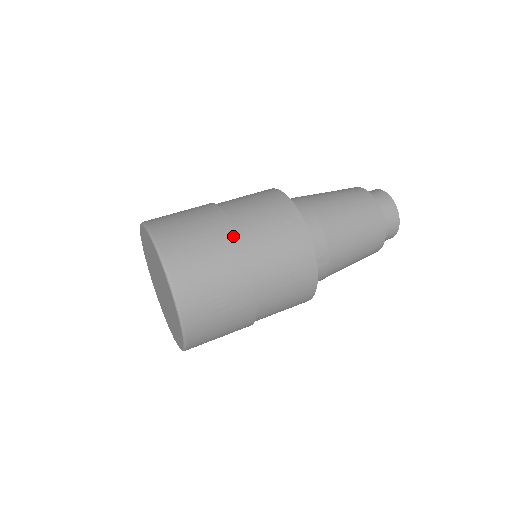
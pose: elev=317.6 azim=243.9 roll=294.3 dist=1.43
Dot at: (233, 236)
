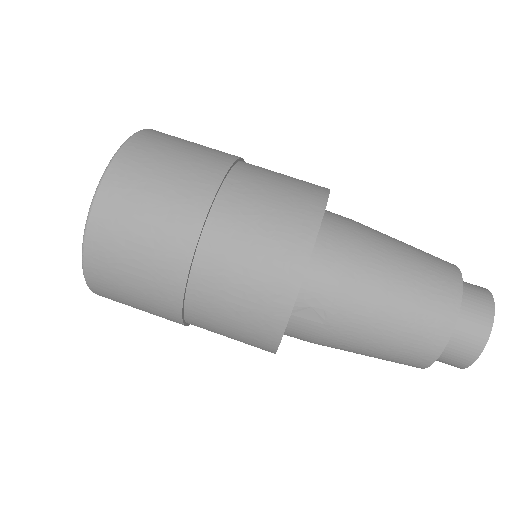
Dot at: (208, 195)
